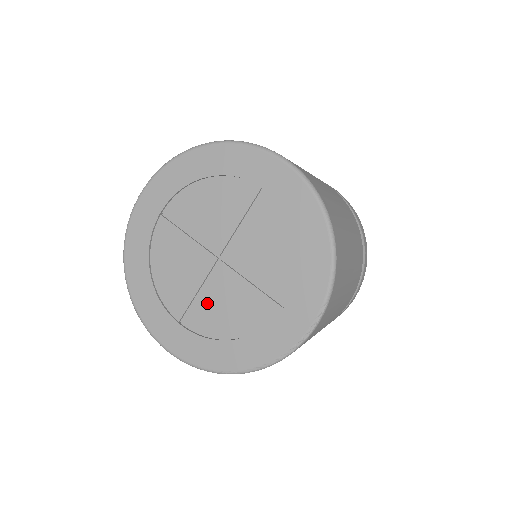
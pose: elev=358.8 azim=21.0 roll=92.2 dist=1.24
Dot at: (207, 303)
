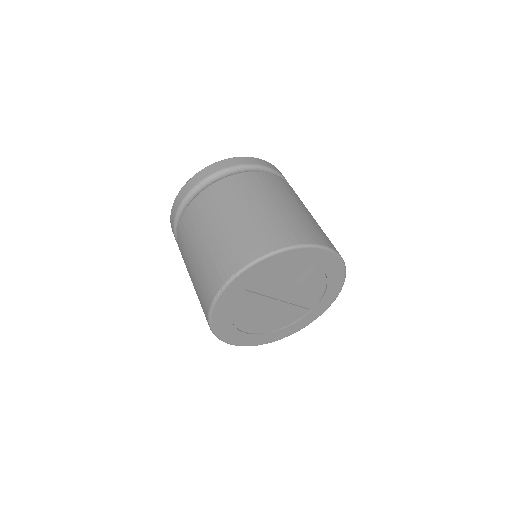
Dot at: (267, 320)
